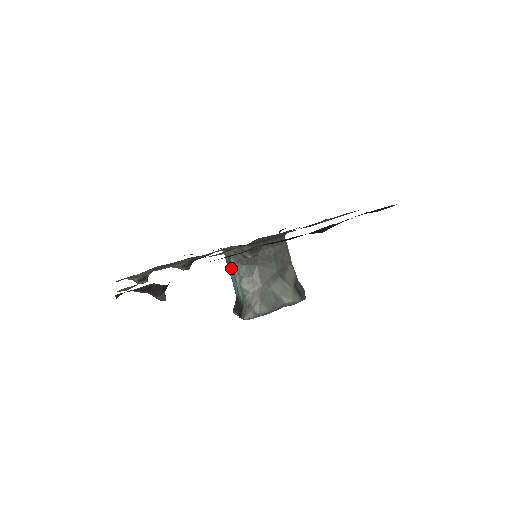
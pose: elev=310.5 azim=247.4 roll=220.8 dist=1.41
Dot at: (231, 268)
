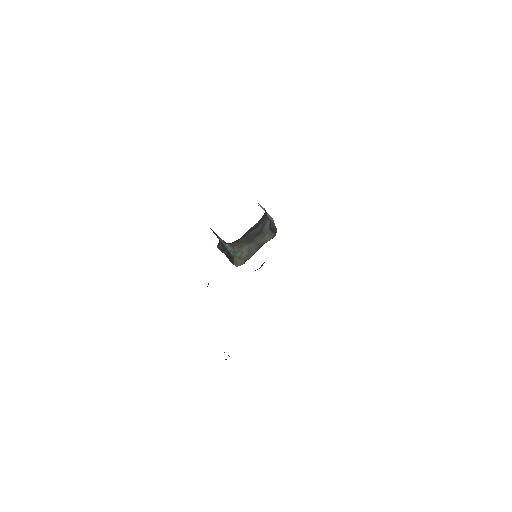
Dot at: occluded
